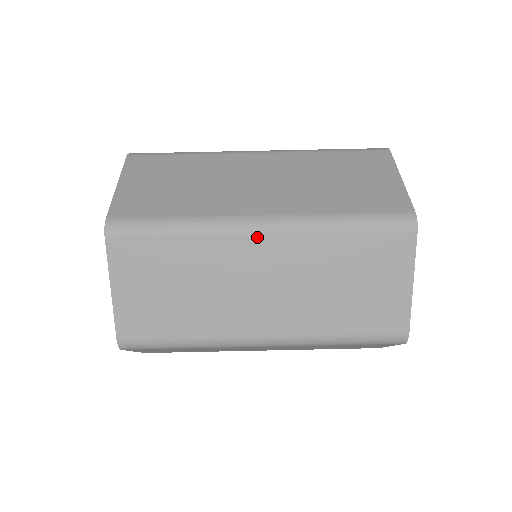
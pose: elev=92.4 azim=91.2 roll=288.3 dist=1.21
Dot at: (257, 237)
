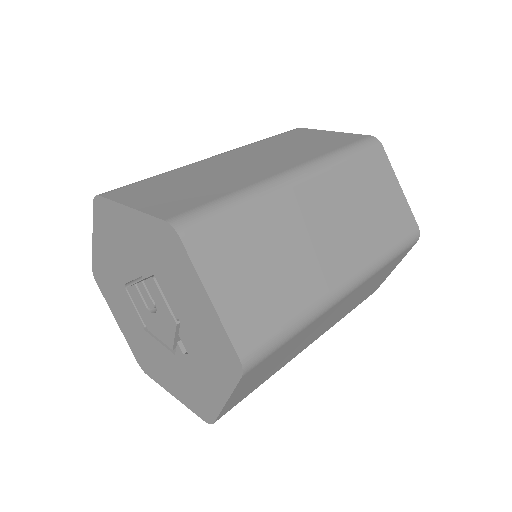
Dot at: (300, 185)
